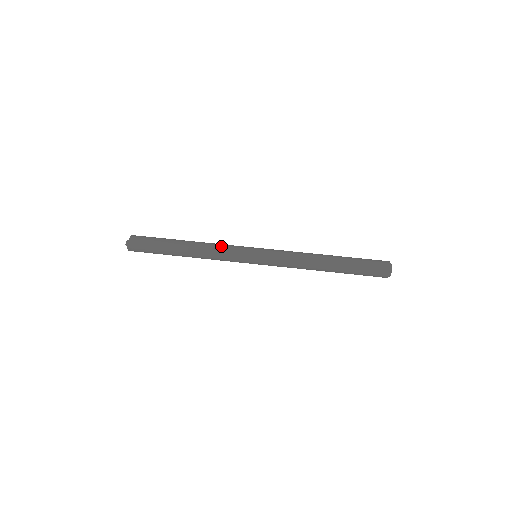
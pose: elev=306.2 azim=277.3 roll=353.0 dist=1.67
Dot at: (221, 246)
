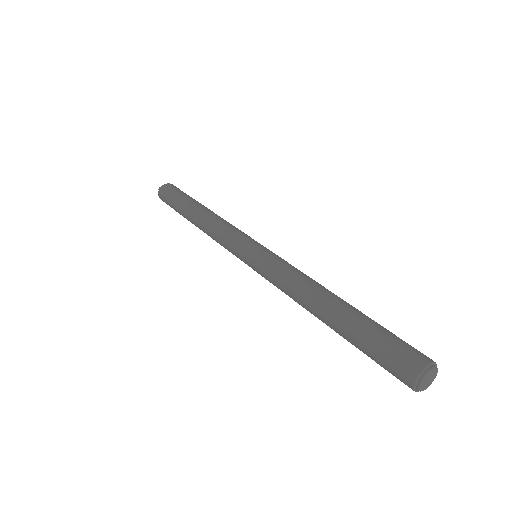
Dot at: (229, 224)
